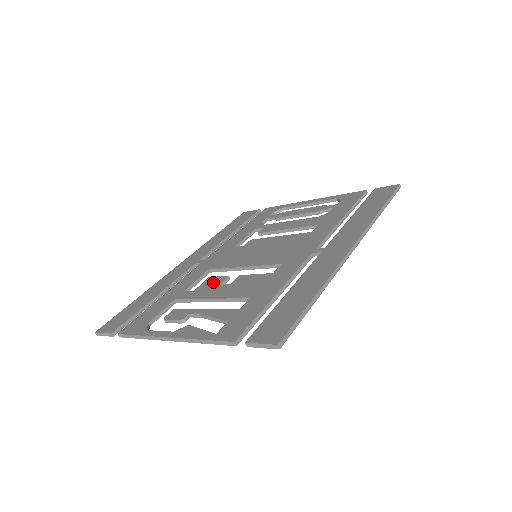
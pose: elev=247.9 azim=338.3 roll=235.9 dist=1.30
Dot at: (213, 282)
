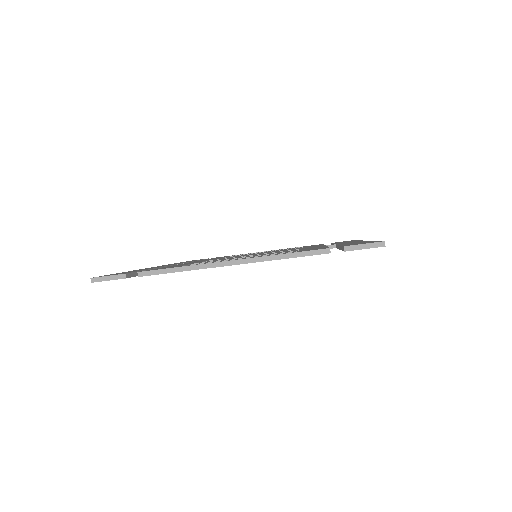
Dot at: (229, 258)
